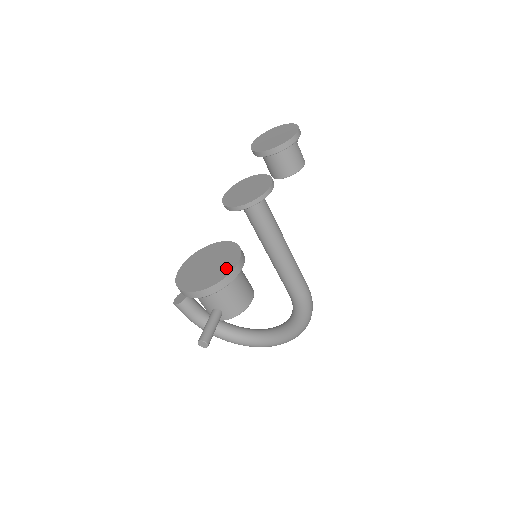
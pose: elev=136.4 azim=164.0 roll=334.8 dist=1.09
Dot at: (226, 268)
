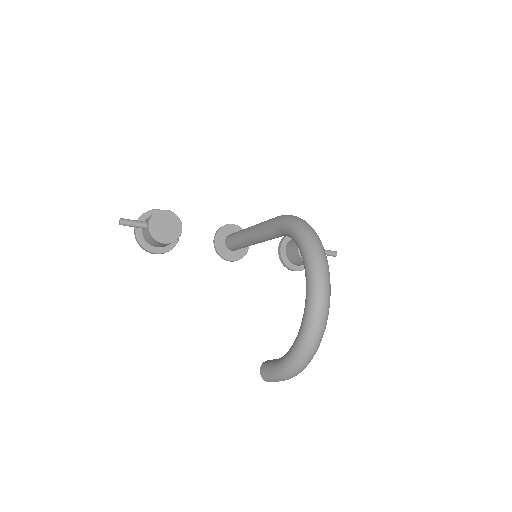
Dot at: occluded
